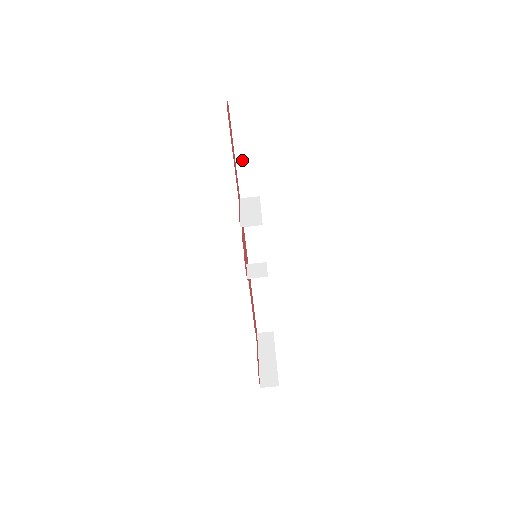
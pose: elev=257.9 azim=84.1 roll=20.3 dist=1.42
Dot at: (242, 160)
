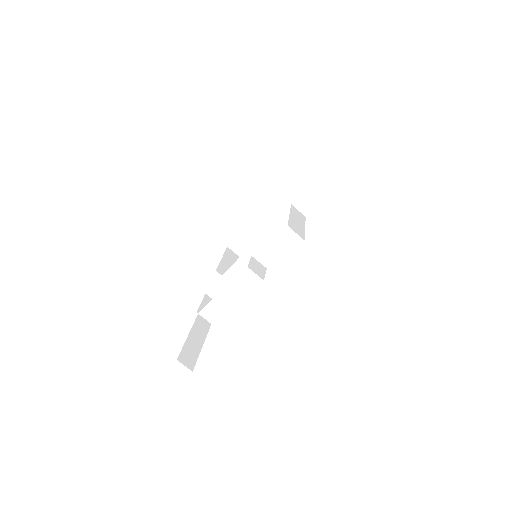
Dot at: (323, 180)
